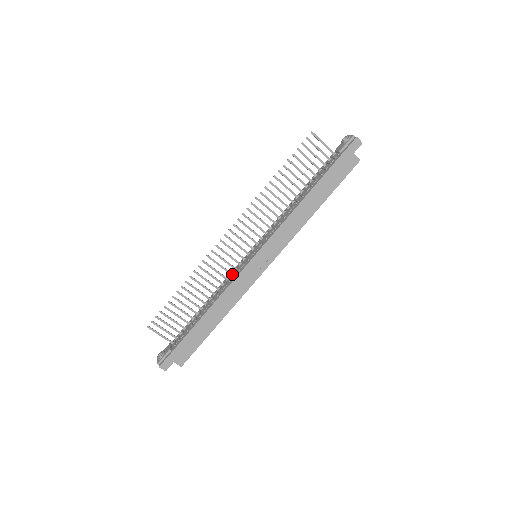
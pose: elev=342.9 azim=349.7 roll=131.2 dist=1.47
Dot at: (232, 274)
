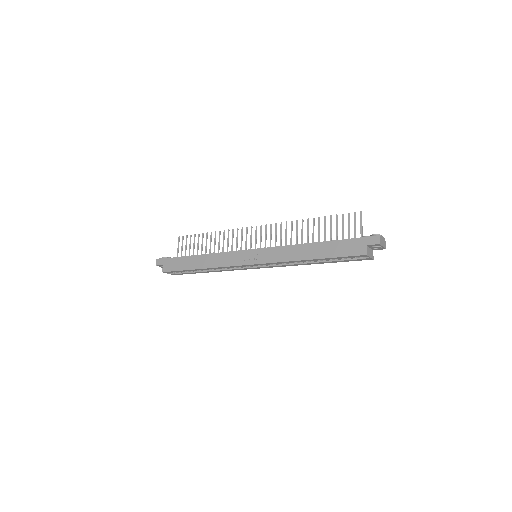
Dot at: occluded
